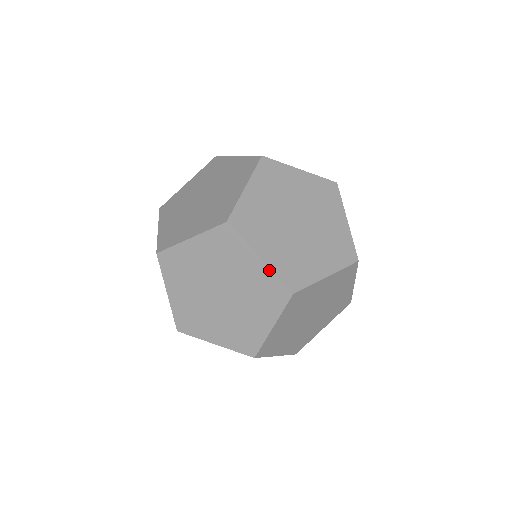
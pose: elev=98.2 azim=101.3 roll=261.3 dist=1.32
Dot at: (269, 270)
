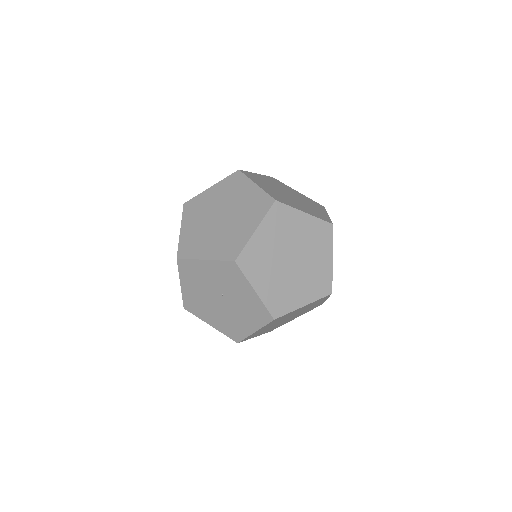
Dot at: (261, 190)
